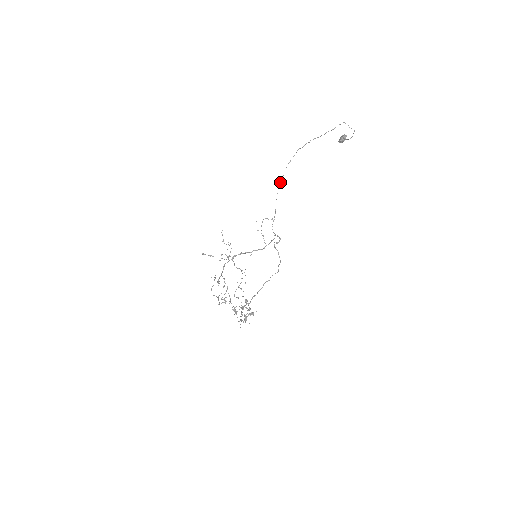
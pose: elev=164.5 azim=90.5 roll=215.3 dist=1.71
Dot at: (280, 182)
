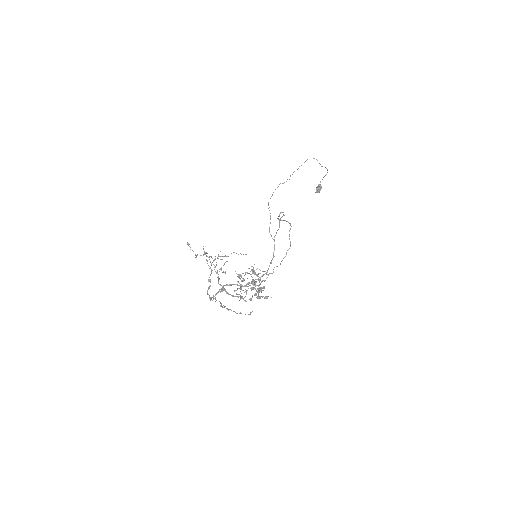
Dot at: occluded
